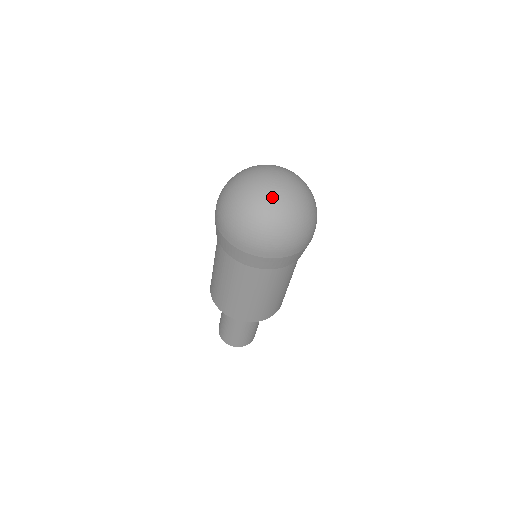
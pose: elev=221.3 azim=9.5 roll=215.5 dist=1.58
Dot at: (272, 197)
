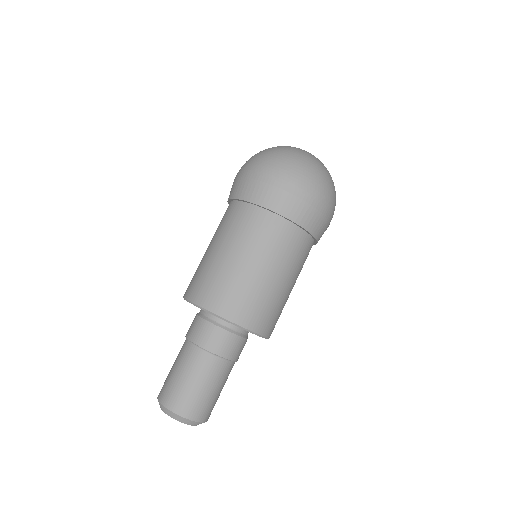
Dot at: occluded
